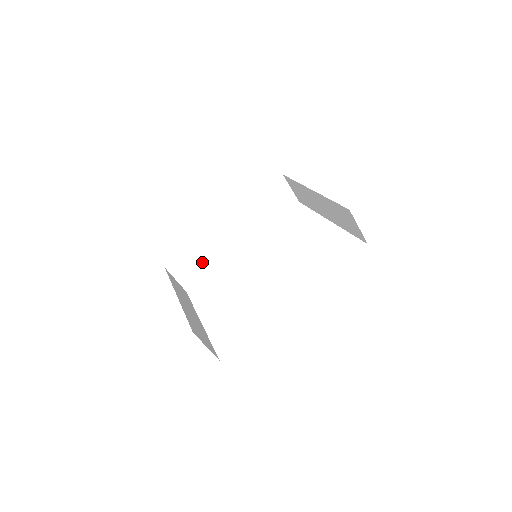
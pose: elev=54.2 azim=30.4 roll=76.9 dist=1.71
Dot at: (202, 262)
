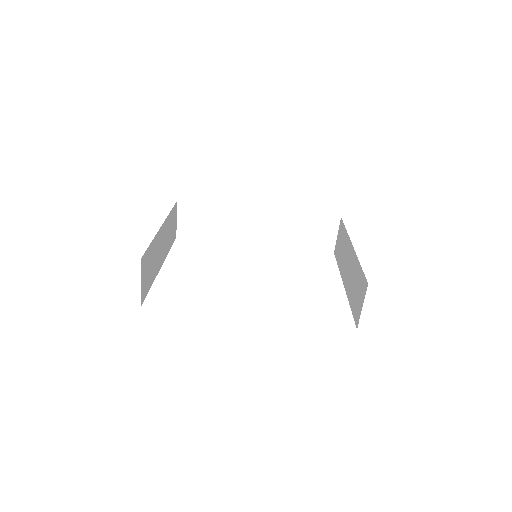
Dot at: (211, 225)
